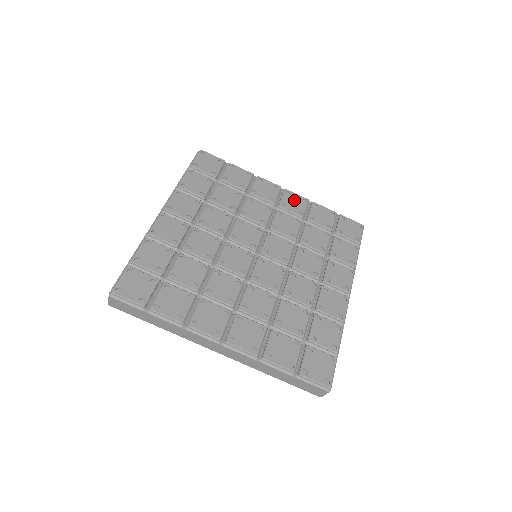
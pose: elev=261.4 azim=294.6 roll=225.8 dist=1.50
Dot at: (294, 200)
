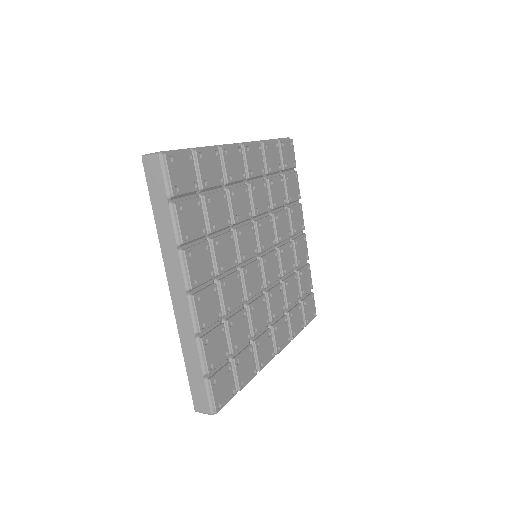
Dot at: (303, 248)
